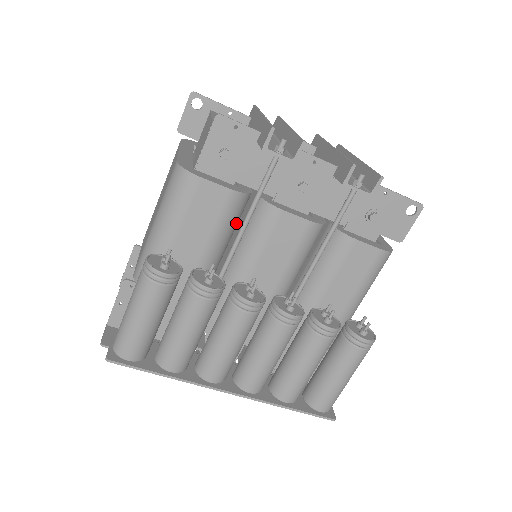
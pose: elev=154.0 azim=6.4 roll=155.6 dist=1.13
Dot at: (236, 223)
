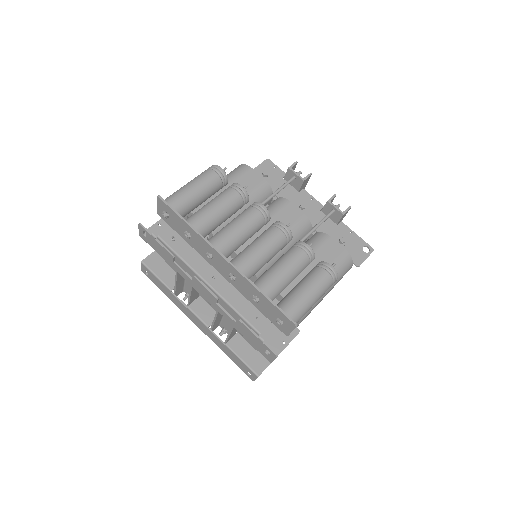
Dot at: occluded
